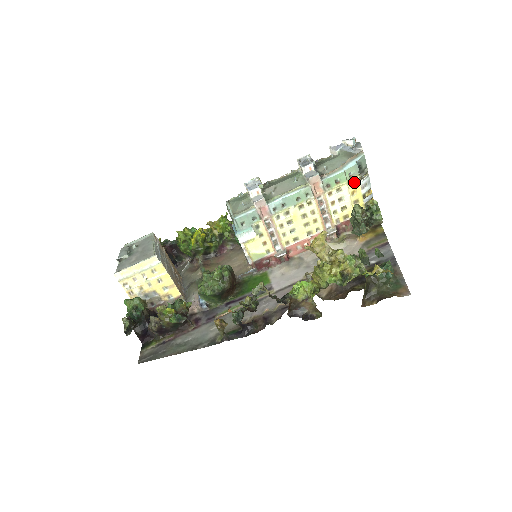
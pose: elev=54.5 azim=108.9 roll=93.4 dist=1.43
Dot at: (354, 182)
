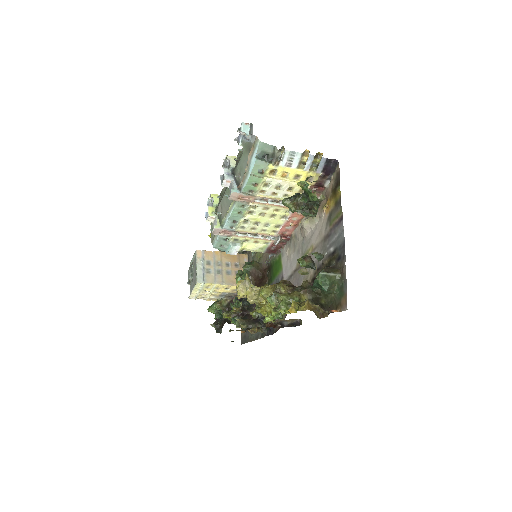
Dot at: (274, 169)
